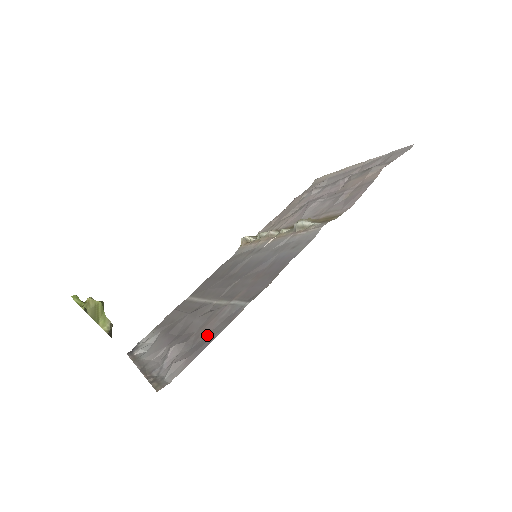
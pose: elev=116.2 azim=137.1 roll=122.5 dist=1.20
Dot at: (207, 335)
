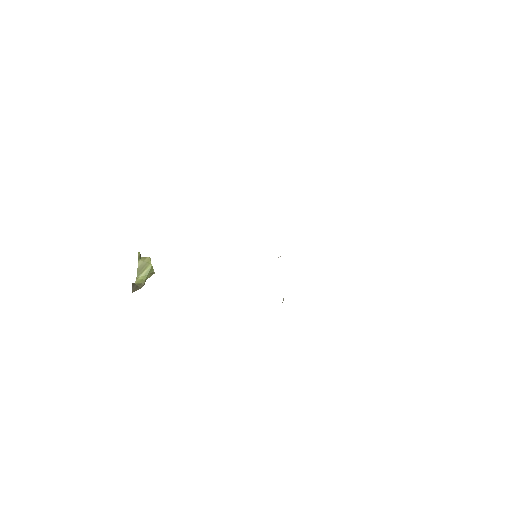
Dot at: occluded
